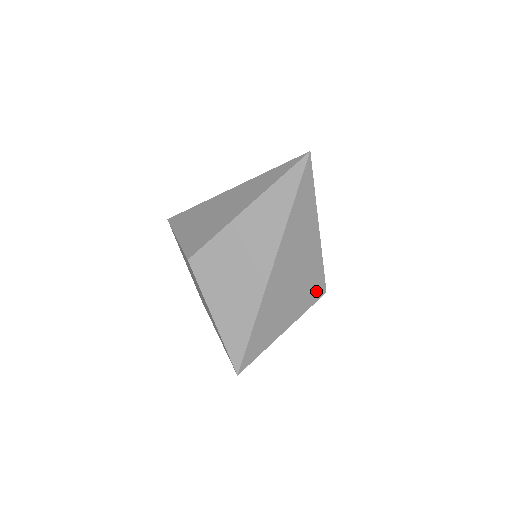
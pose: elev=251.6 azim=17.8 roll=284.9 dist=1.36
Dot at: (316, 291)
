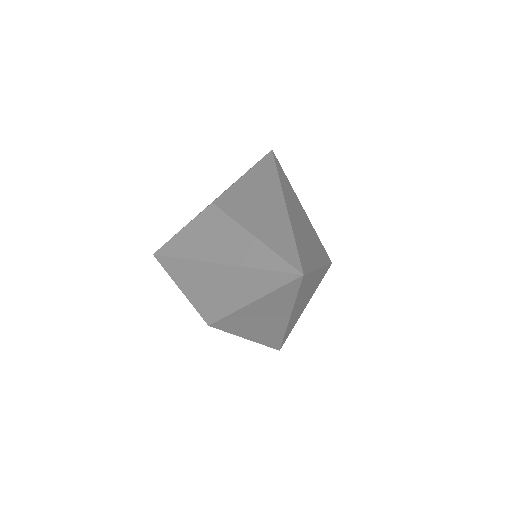
Dot at: (324, 274)
